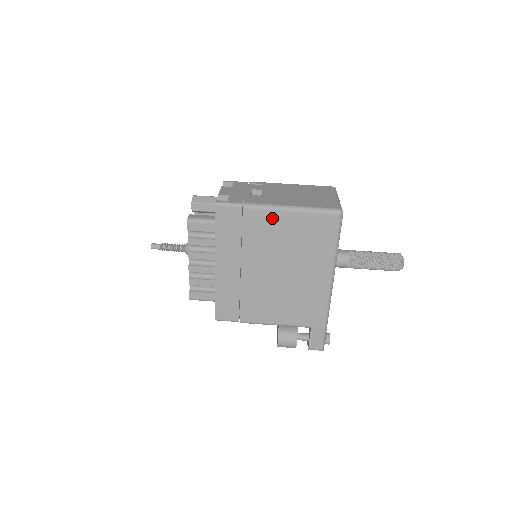
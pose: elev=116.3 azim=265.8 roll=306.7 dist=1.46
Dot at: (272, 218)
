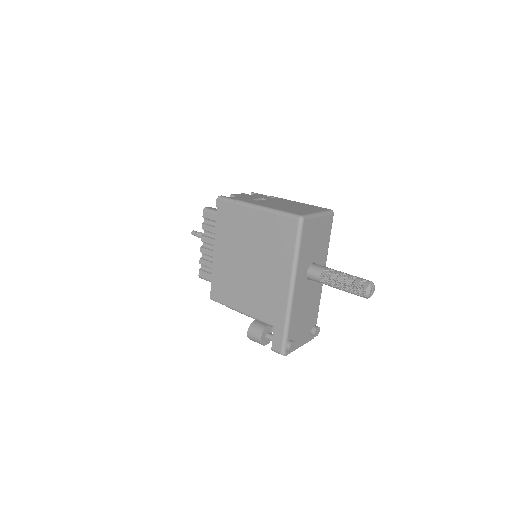
Dot at: (252, 215)
